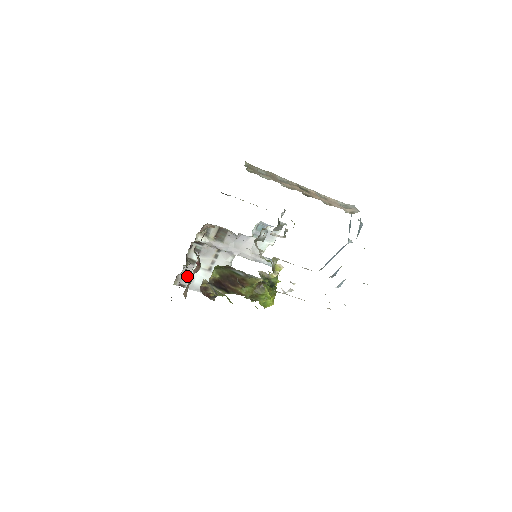
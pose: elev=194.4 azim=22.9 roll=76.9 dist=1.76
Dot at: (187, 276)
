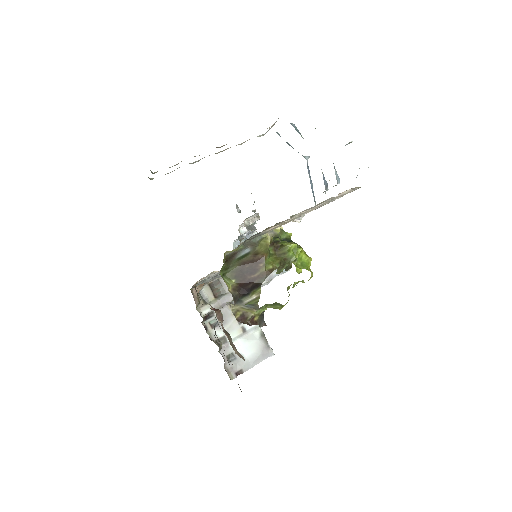
Dot at: (233, 359)
